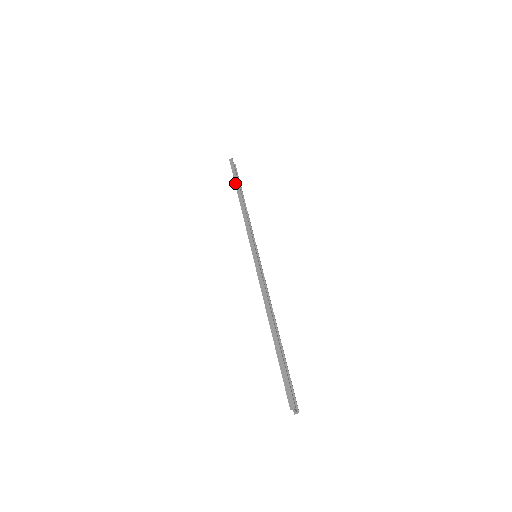
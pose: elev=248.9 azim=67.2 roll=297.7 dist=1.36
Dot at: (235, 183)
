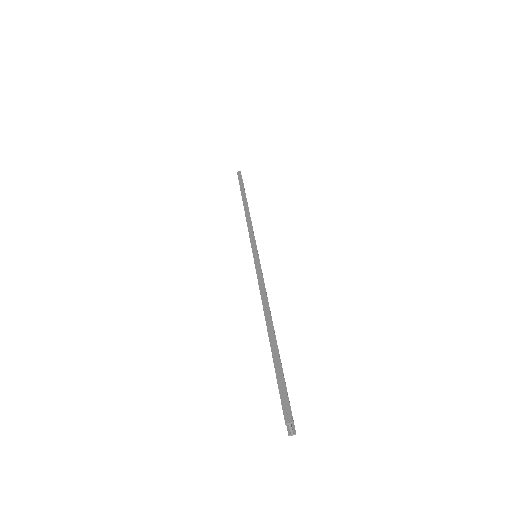
Dot at: (241, 190)
